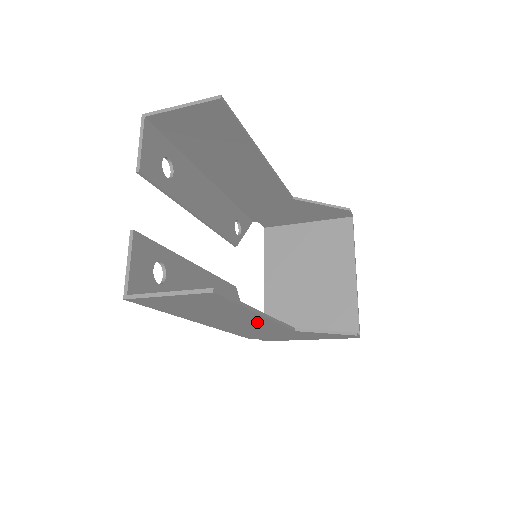
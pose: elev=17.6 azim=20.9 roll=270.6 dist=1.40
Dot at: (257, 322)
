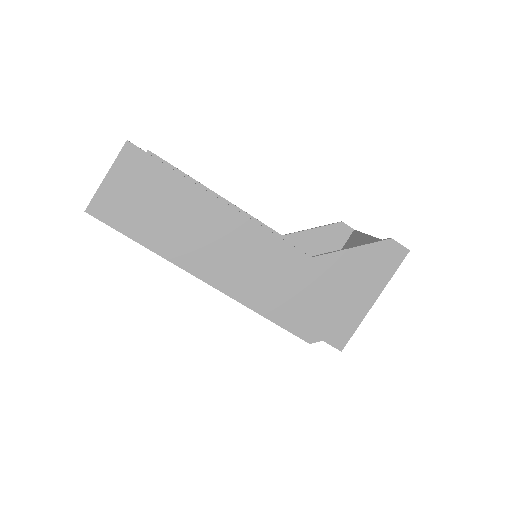
Dot at: (242, 236)
